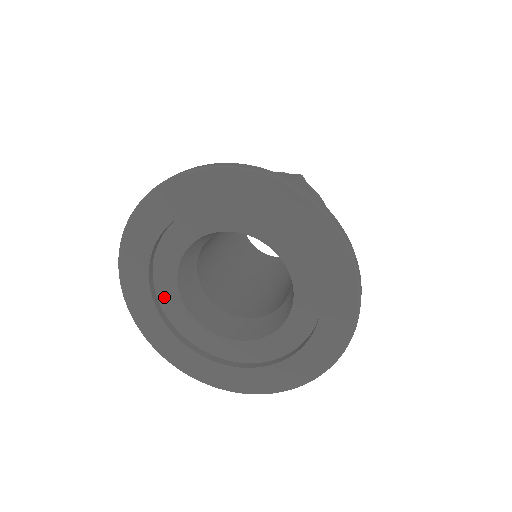
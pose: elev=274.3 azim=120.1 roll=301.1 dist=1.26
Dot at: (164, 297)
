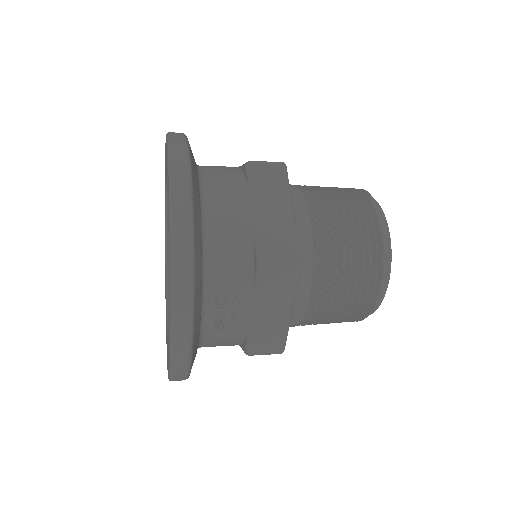
Dot at: occluded
